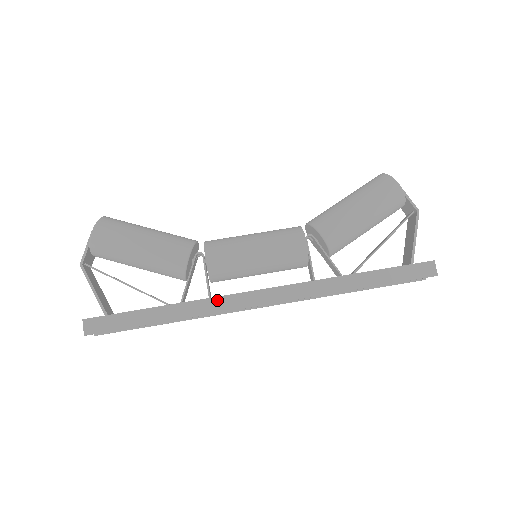
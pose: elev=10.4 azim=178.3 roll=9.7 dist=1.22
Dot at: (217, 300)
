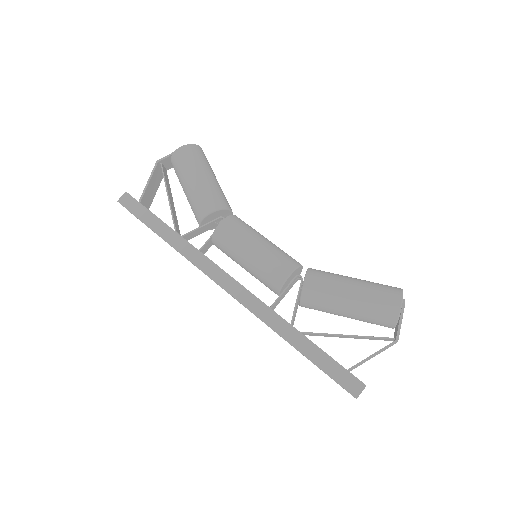
Dot at: (201, 256)
